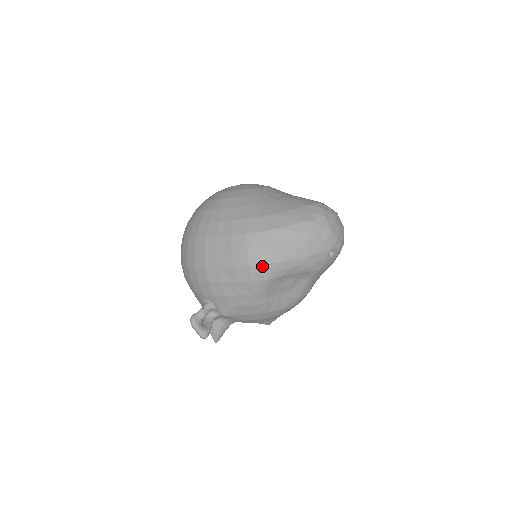
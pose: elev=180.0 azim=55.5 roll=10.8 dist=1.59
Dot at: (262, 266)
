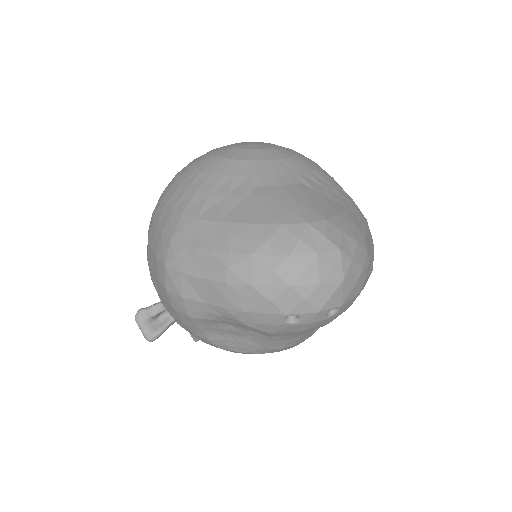
Dot at: (178, 297)
